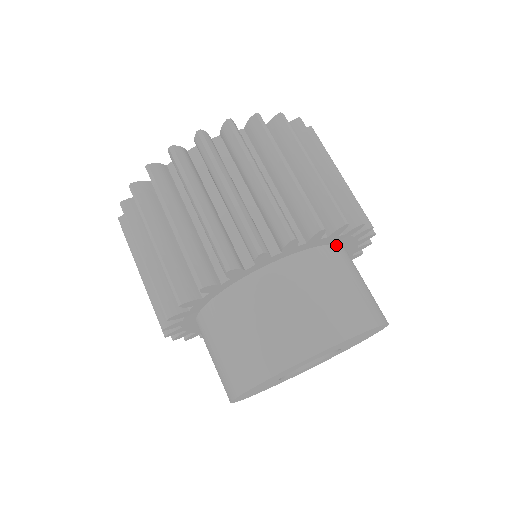
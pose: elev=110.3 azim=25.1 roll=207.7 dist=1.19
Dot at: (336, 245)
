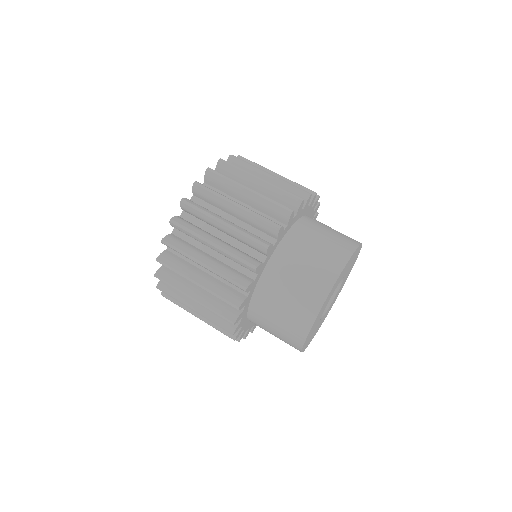
Dot at: occluded
